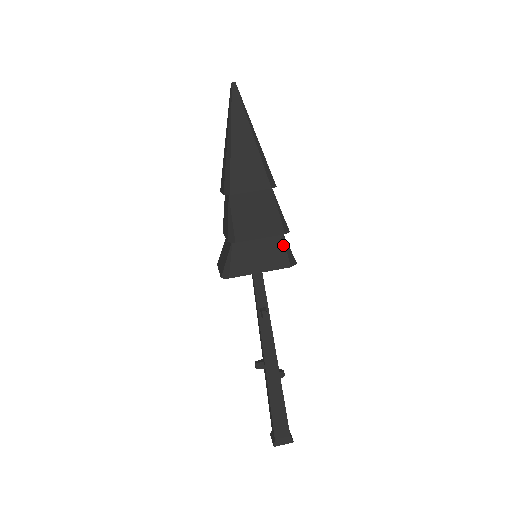
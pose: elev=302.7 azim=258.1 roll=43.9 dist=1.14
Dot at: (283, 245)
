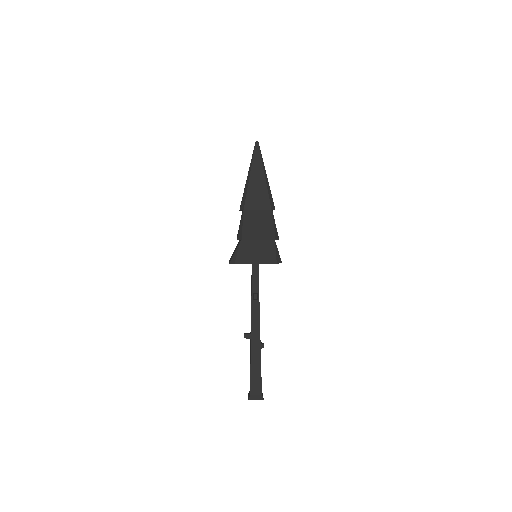
Dot at: (274, 248)
